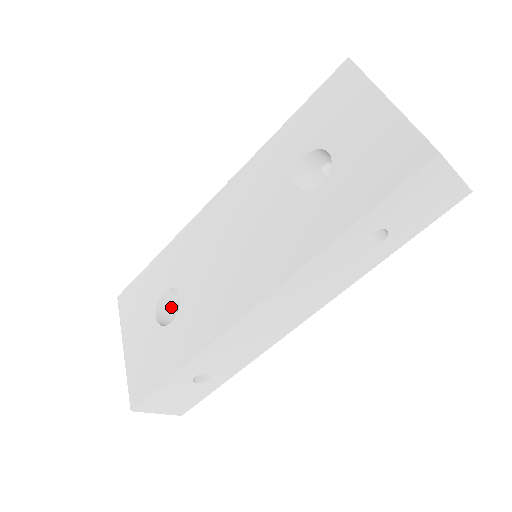
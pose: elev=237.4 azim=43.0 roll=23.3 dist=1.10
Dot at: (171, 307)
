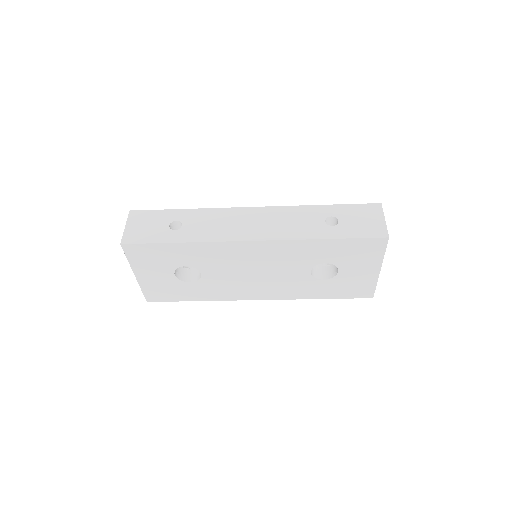
Dot at: occluded
